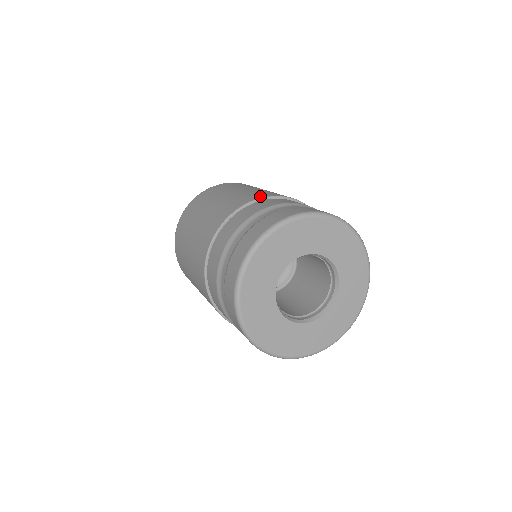
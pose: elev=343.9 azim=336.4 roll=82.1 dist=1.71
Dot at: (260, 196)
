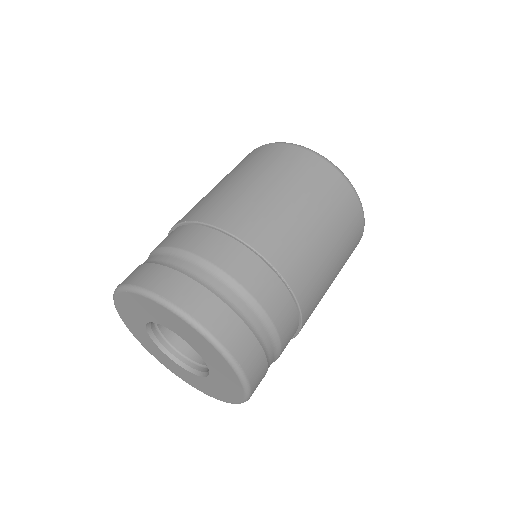
Dot at: (243, 232)
